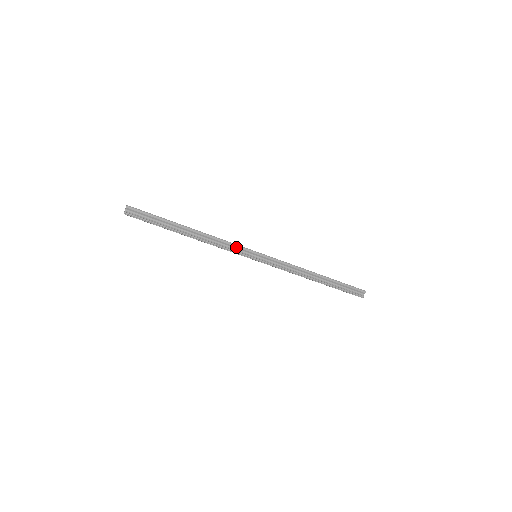
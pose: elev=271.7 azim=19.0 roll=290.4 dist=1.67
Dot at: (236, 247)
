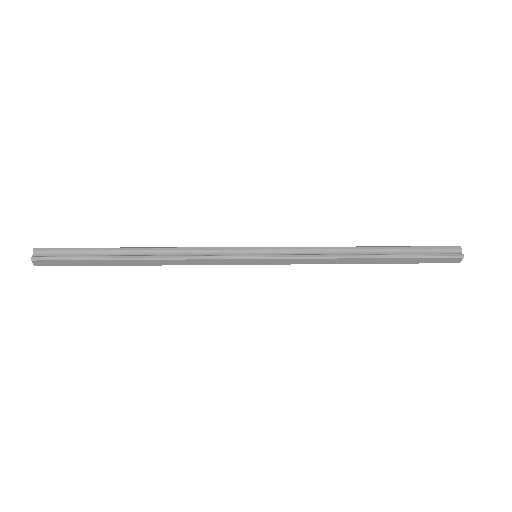
Dot at: (217, 251)
